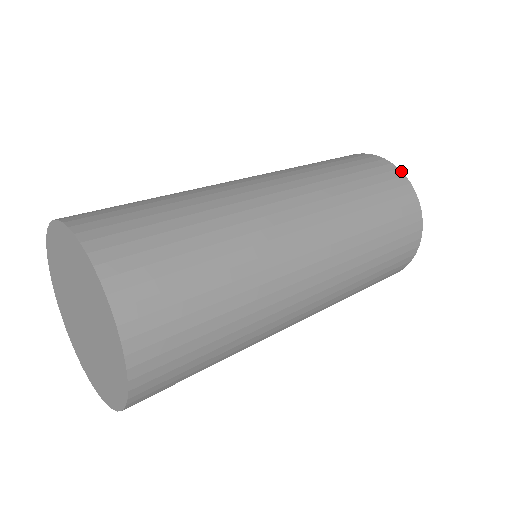
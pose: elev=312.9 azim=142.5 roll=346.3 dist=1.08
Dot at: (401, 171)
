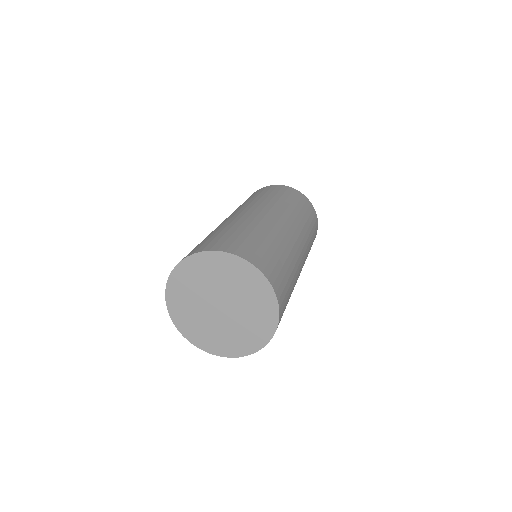
Dot at: occluded
